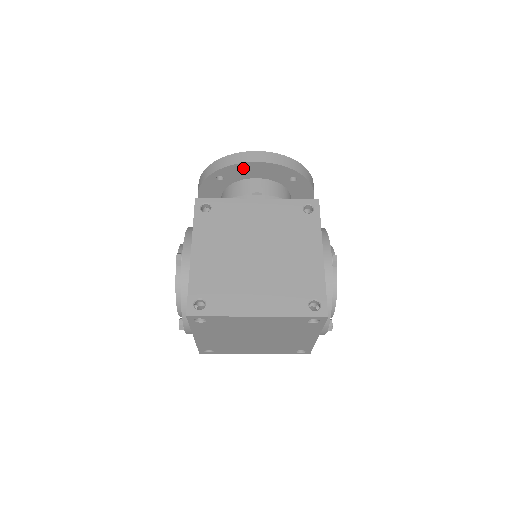
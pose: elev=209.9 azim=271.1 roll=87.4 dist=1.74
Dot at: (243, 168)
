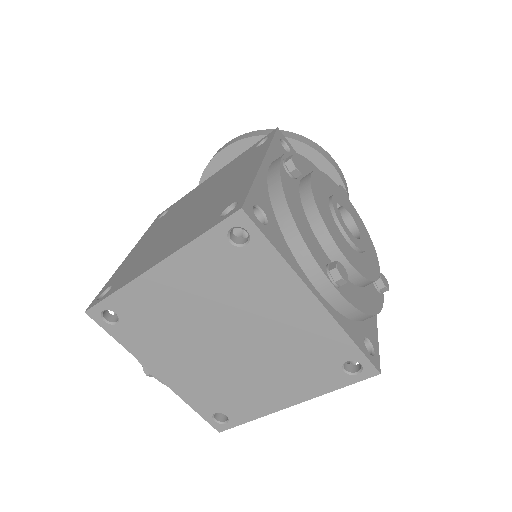
Dot at: (217, 169)
